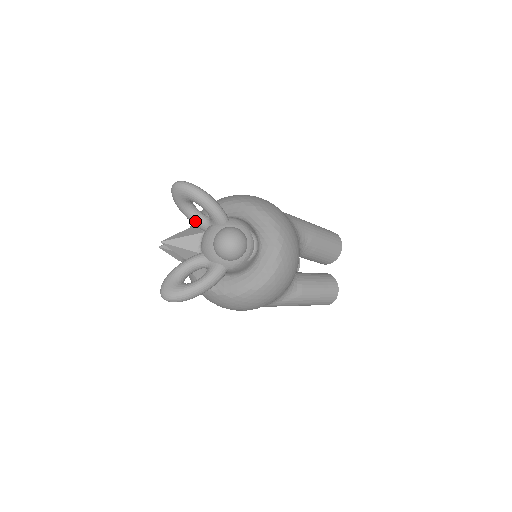
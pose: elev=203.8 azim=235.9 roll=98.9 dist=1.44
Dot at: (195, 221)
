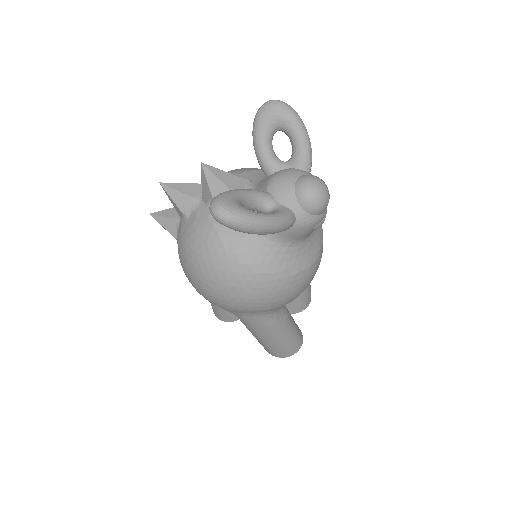
Dot at: (267, 156)
